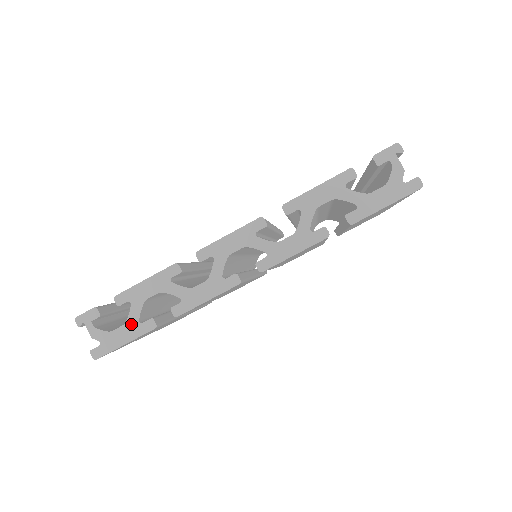
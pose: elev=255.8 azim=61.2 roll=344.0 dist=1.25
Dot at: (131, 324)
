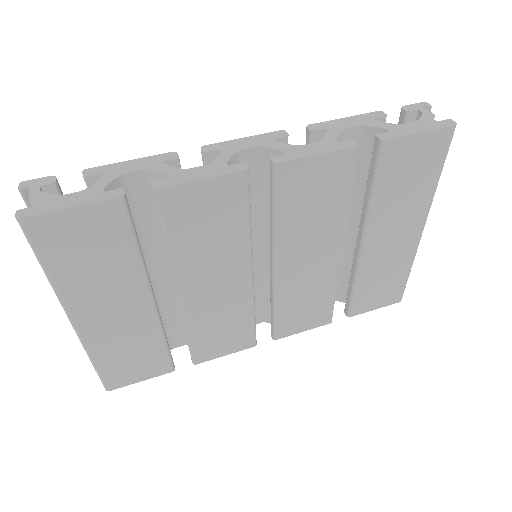
Dot at: (91, 191)
